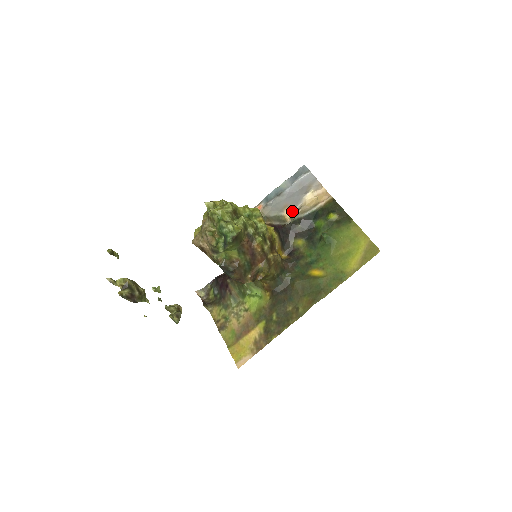
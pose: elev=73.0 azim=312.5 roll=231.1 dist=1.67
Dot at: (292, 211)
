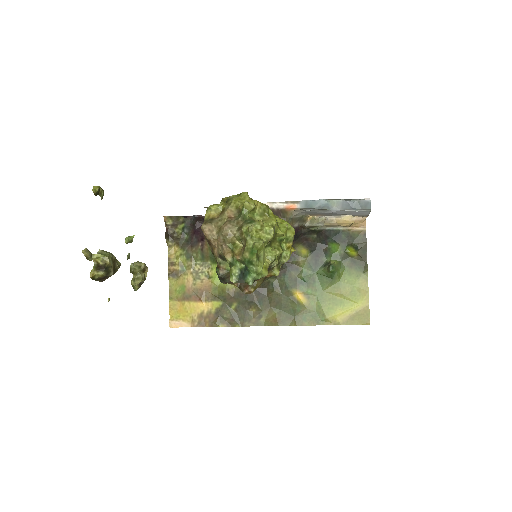
Dot at: (319, 216)
